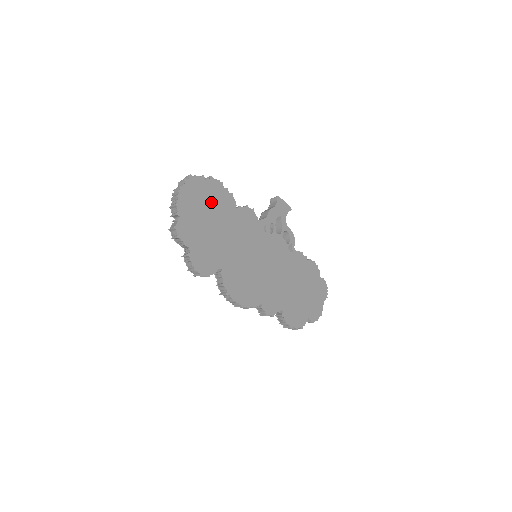
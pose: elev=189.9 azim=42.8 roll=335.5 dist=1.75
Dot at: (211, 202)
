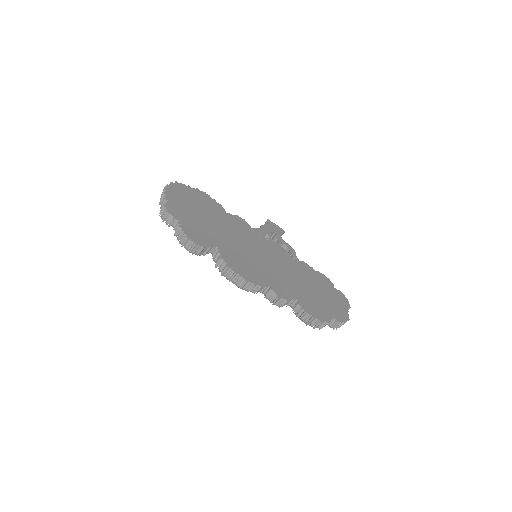
Dot at: (199, 202)
